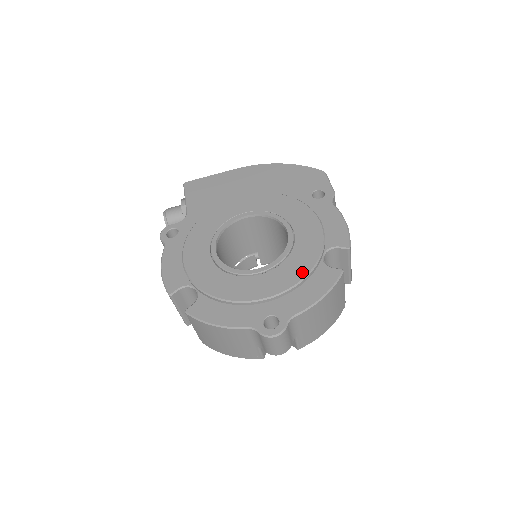
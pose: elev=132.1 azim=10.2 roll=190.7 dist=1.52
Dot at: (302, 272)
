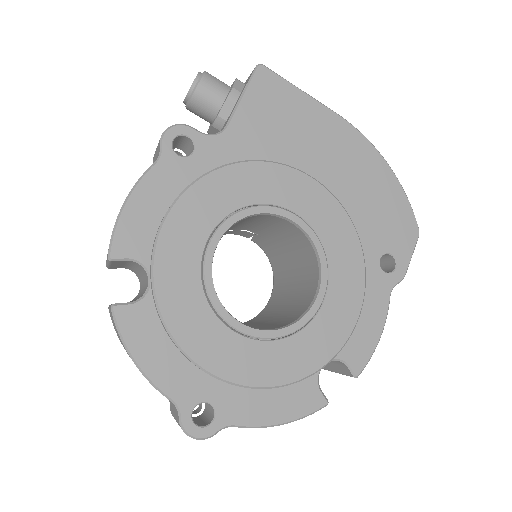
Dot at: (288, 375)
